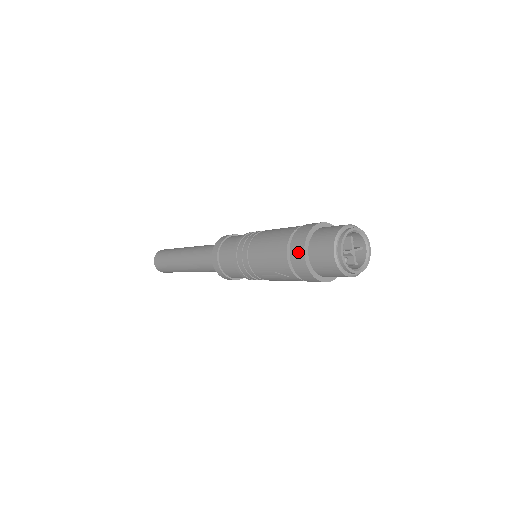
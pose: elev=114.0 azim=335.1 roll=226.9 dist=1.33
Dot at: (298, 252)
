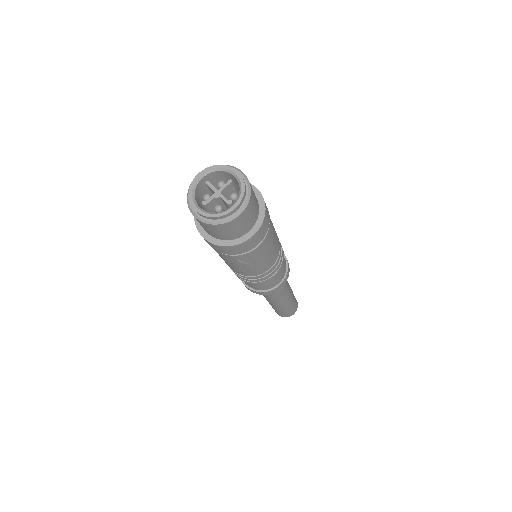
Dot at: occluded
